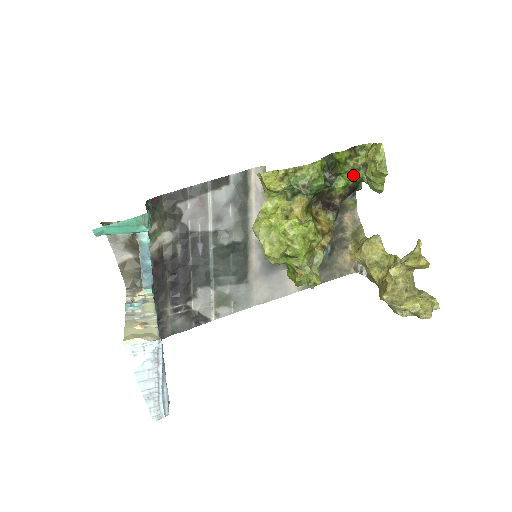
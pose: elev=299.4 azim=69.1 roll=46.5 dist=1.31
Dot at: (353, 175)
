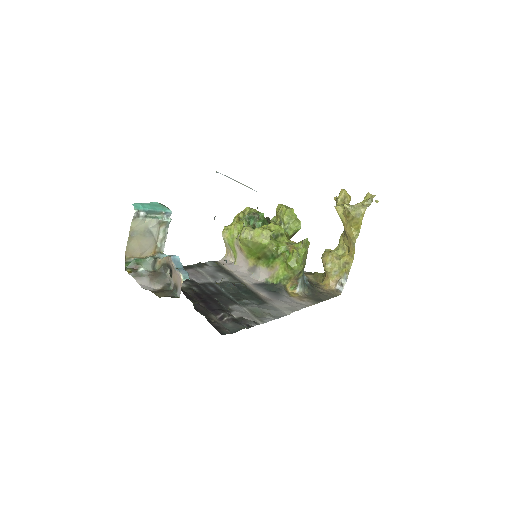
Dot at: occluded
